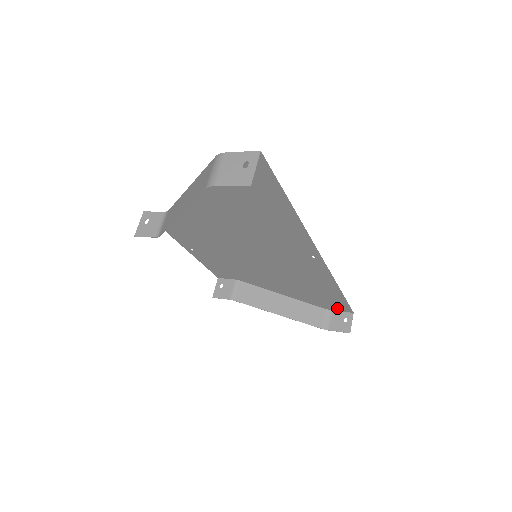
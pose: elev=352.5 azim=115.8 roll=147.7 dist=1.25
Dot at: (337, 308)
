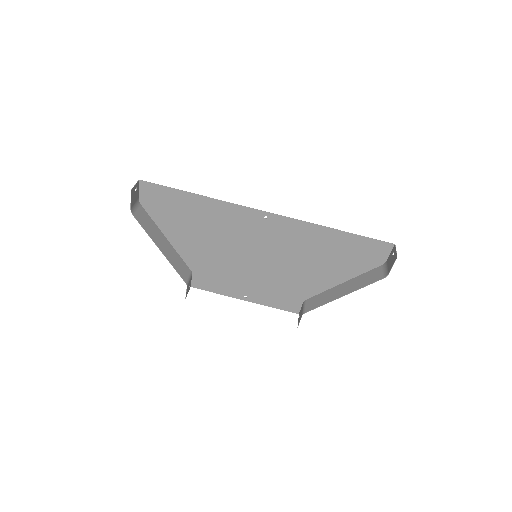
Dot at: (381, 253)
